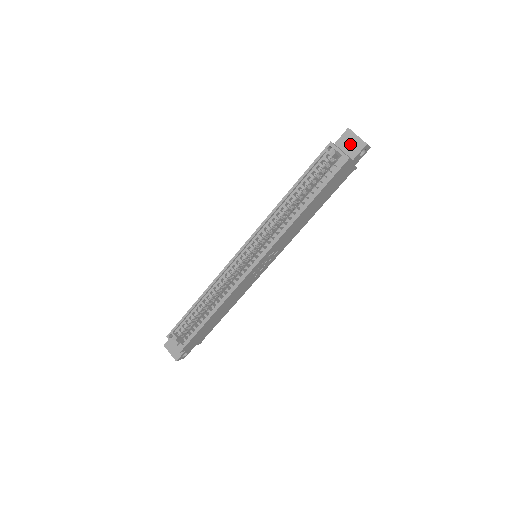
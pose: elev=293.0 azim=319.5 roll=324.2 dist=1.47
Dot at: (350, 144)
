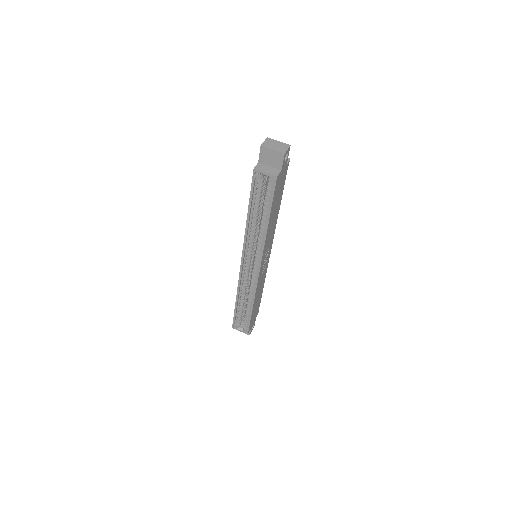
Dot at: (271, 158)
